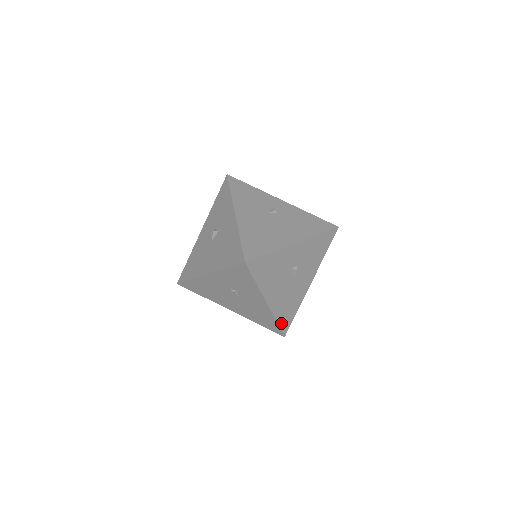
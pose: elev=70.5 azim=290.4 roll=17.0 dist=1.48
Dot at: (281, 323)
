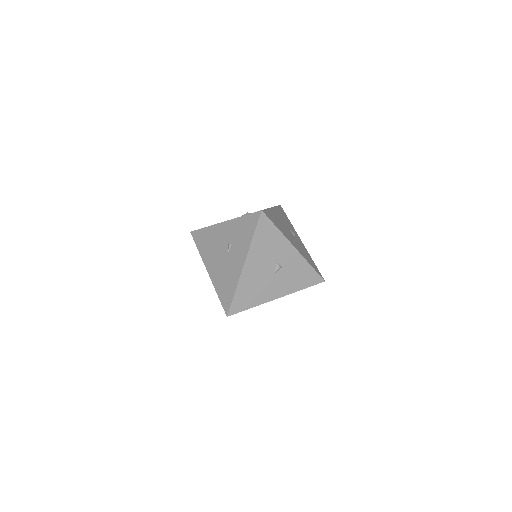
Dot at: (236, 299)
